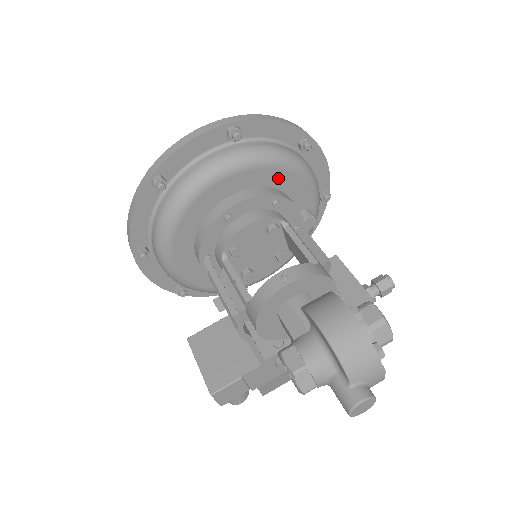
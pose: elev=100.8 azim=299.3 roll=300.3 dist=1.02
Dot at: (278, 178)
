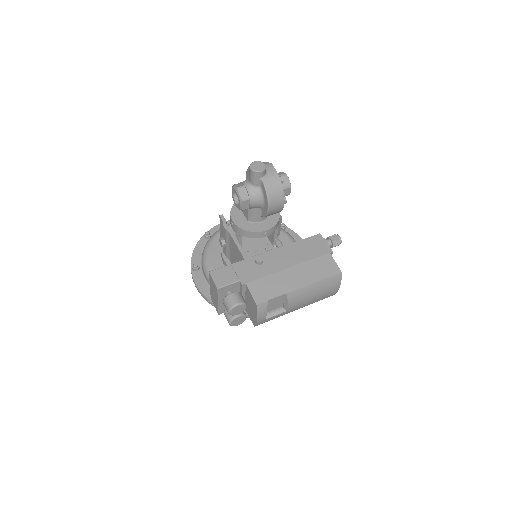
Dot at: occluded
